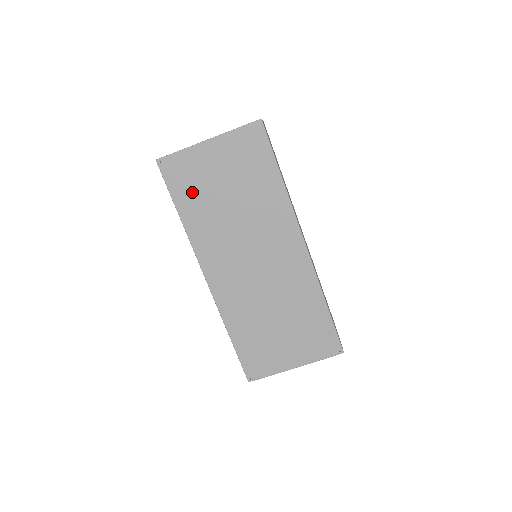
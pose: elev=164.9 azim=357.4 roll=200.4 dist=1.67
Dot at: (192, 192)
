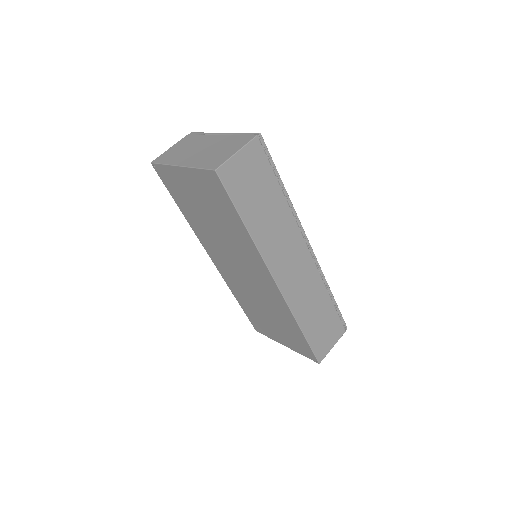
Dot at: (183, 199)
